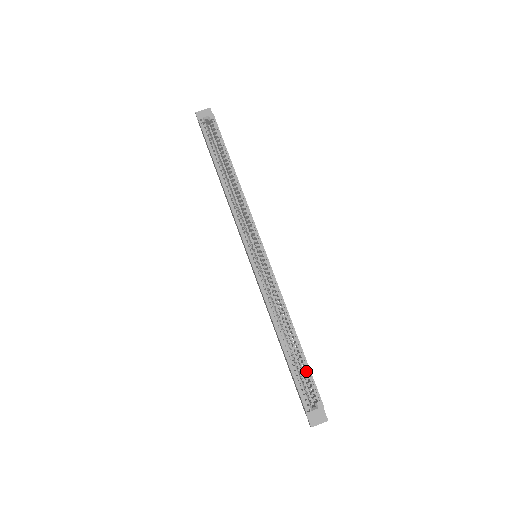
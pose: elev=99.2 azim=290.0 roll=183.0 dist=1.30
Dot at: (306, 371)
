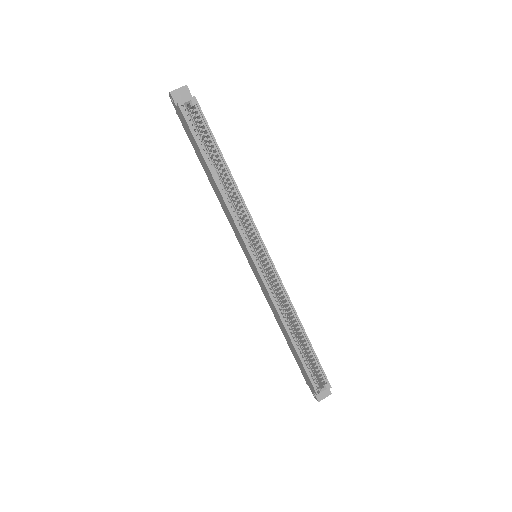
Dot at: (313, 359)
